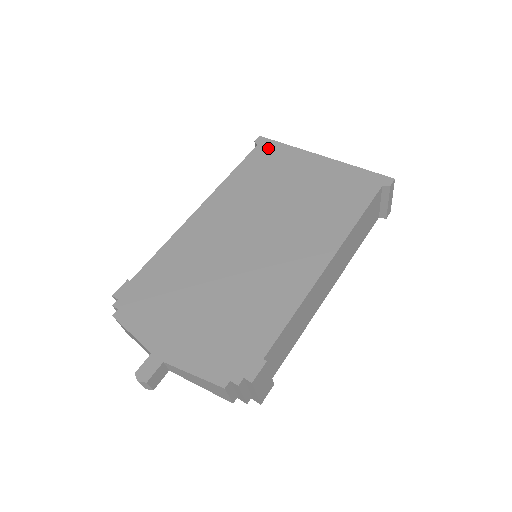
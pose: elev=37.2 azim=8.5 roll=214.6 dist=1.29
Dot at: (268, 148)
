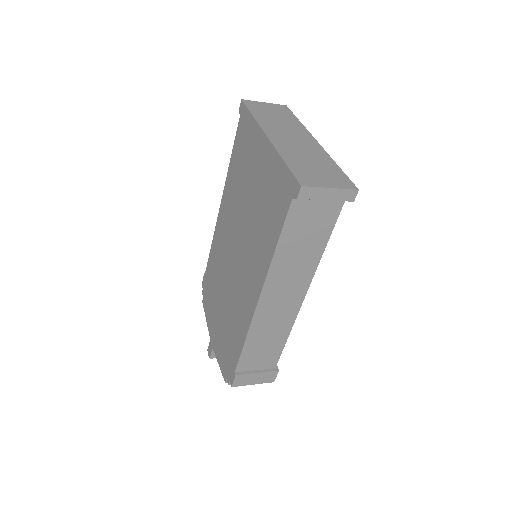
Dot at: (243, 122)
